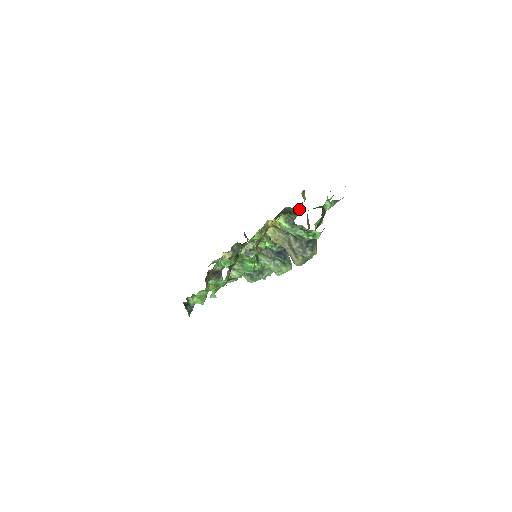
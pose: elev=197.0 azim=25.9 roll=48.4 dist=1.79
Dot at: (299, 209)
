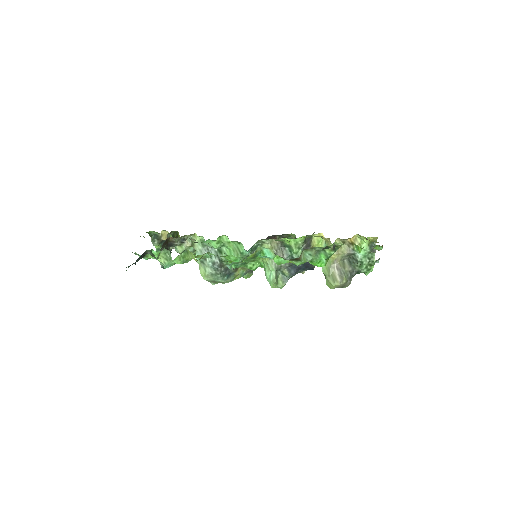
Dot at: occluded
